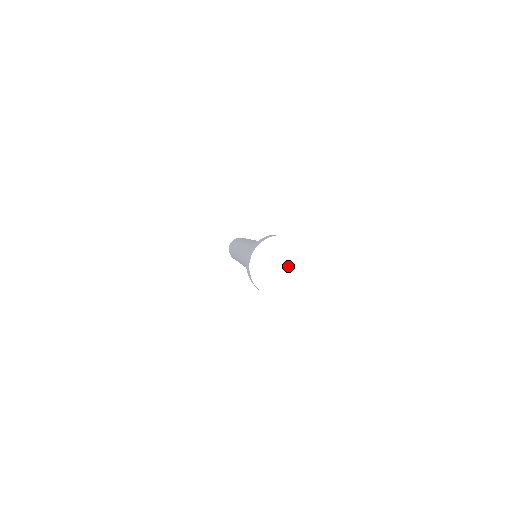
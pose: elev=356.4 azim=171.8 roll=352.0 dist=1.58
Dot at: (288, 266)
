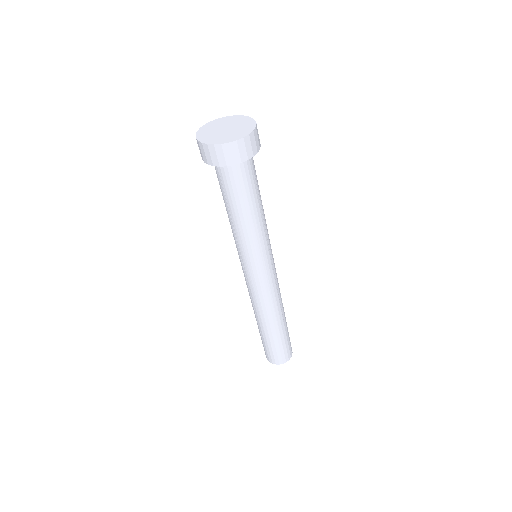
Dot at: (231, 126)
